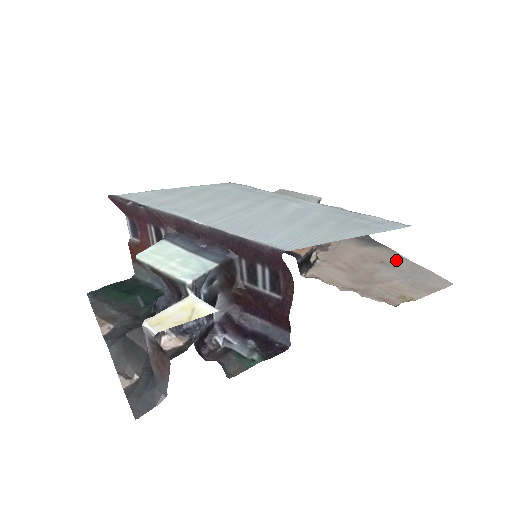
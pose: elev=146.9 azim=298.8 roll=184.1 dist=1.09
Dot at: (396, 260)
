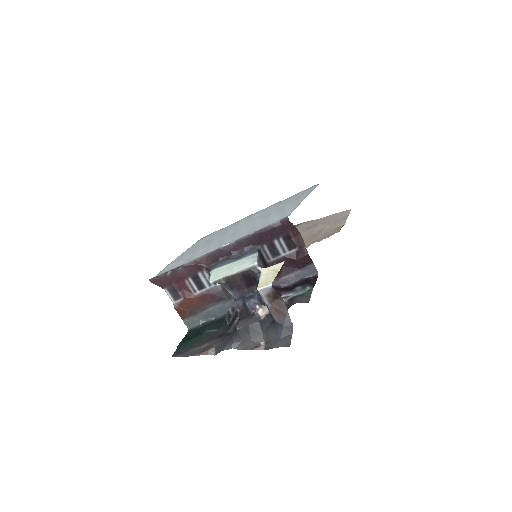
Dot at: (314, 223)
